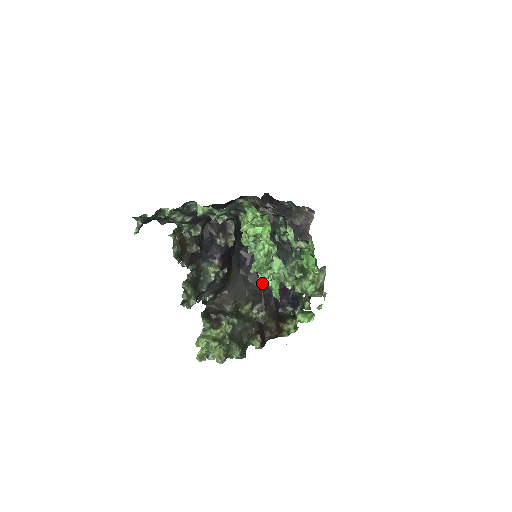
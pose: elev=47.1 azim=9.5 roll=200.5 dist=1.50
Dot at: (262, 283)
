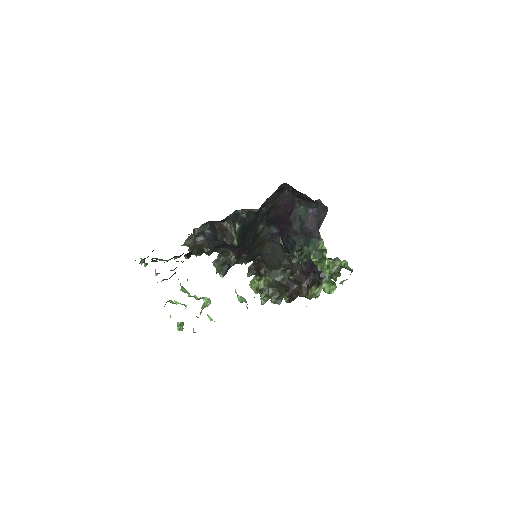
Dot at: (209, 318)
